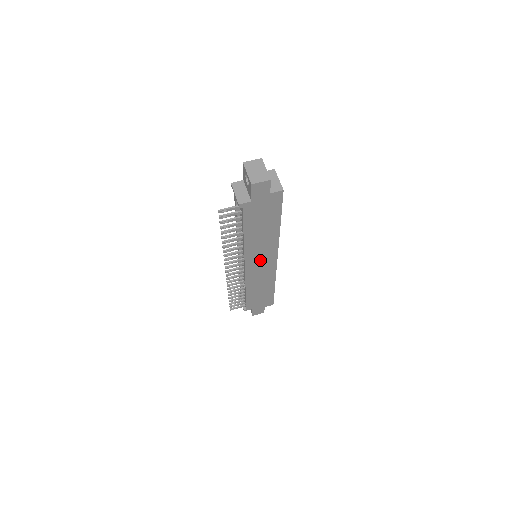
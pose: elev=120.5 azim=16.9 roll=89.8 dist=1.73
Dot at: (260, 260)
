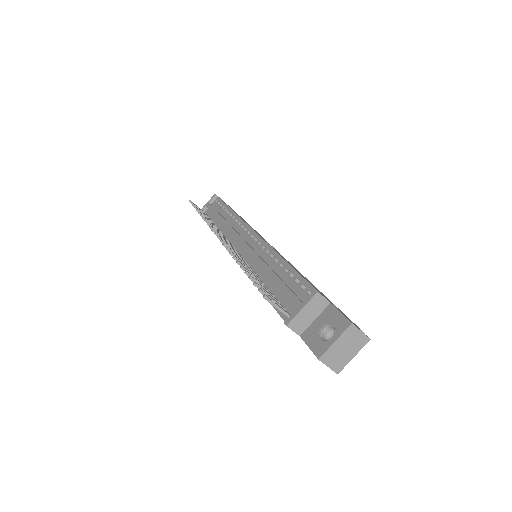
Dot at: occluded
